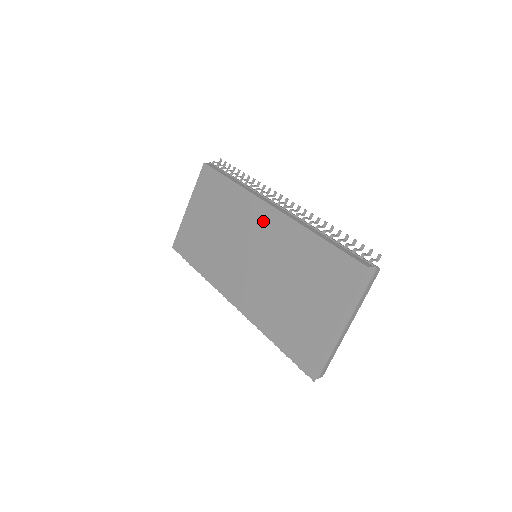
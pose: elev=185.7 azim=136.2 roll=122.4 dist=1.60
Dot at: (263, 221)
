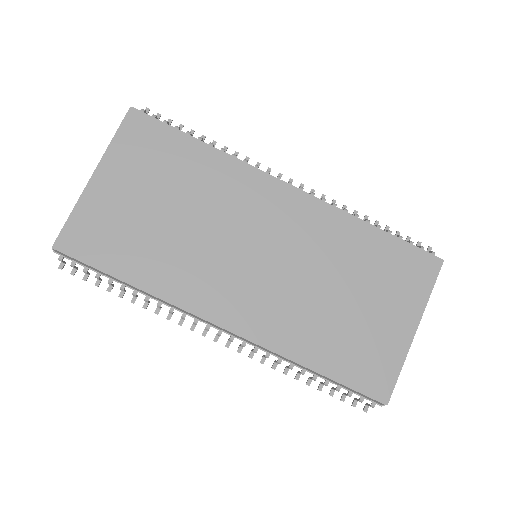
Dot at: (278, 205)
